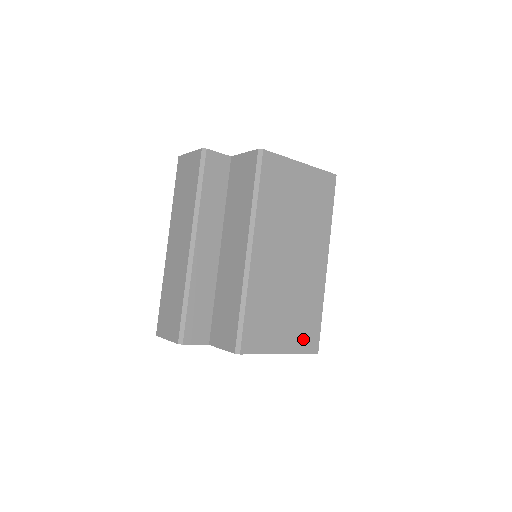
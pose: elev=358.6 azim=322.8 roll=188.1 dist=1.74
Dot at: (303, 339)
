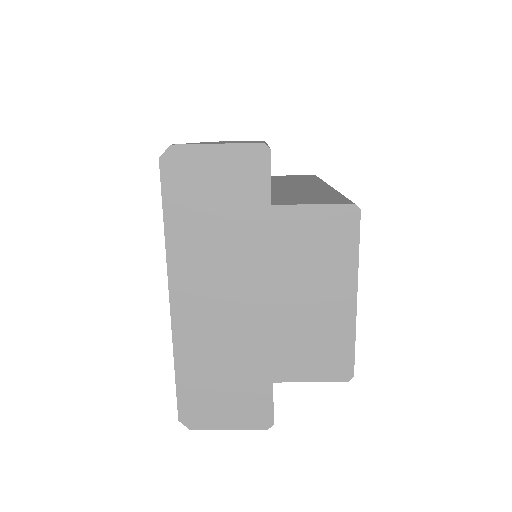
Dot at: occluded
